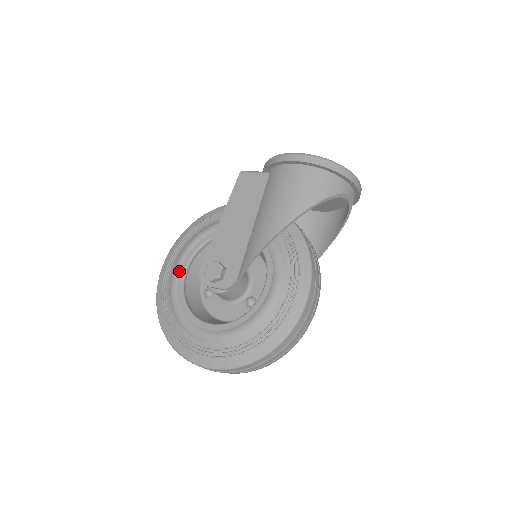
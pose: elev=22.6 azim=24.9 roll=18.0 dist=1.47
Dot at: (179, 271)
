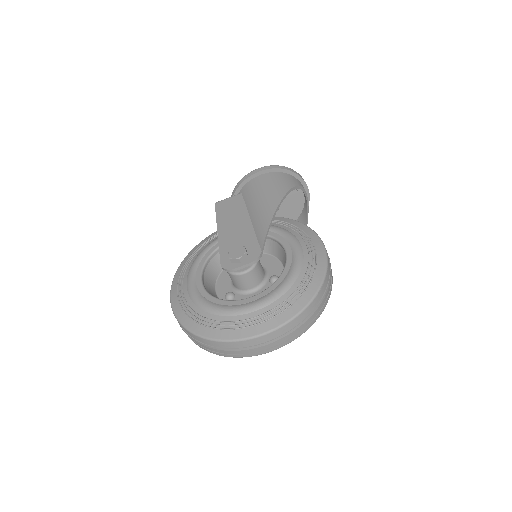
Dot at: (195, 284)
